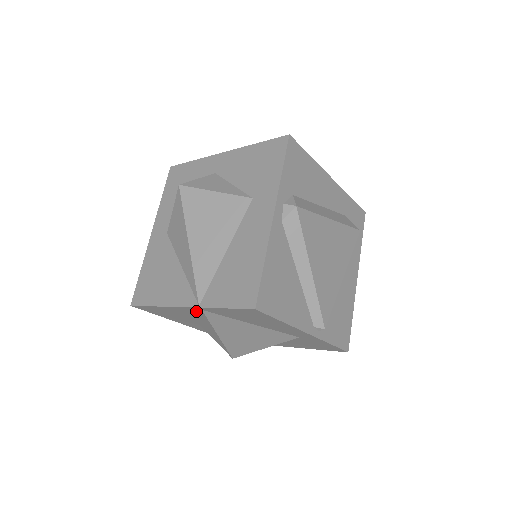
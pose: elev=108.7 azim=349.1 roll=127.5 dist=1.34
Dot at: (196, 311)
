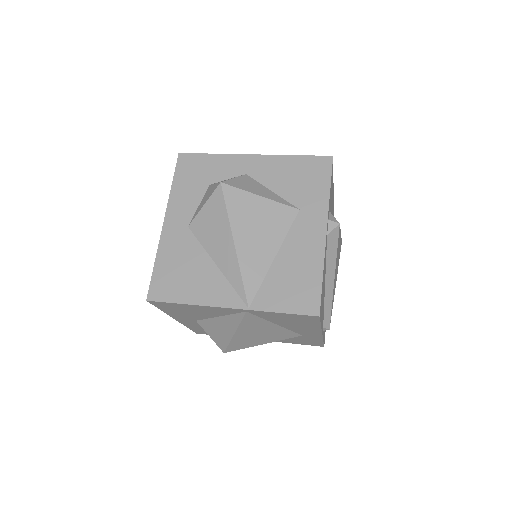
Dot at: (234, 311)
